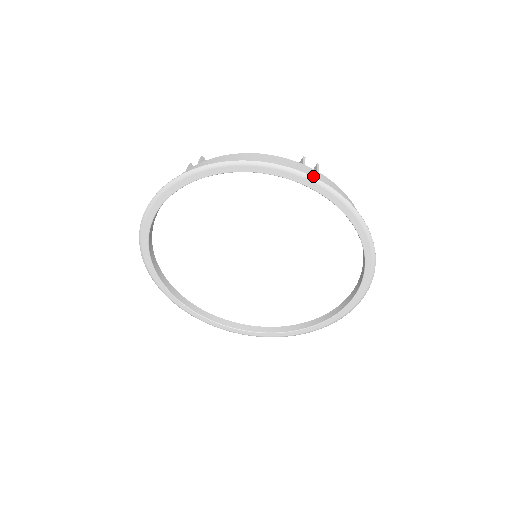
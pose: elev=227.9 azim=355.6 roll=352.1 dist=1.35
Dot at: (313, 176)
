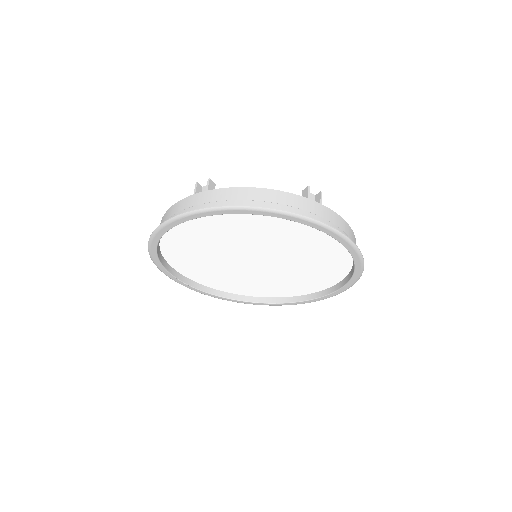
Dot at: (189, 211)
